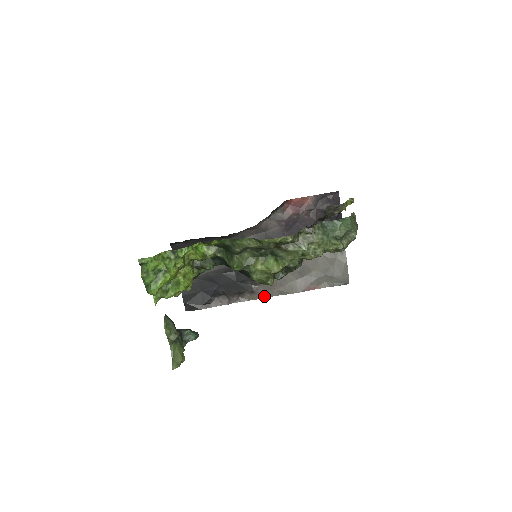
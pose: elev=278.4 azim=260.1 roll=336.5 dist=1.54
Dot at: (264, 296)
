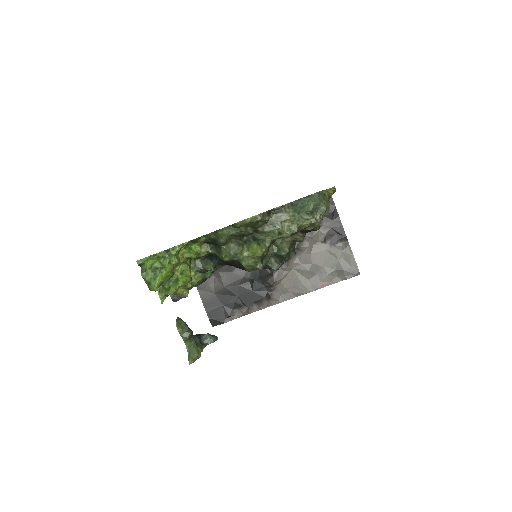
Dot at: (281, 300)
